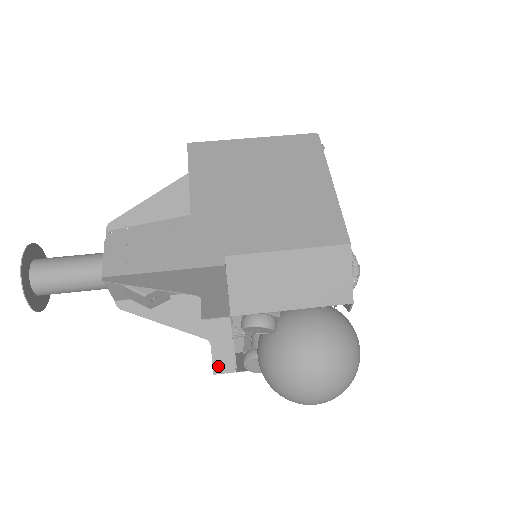
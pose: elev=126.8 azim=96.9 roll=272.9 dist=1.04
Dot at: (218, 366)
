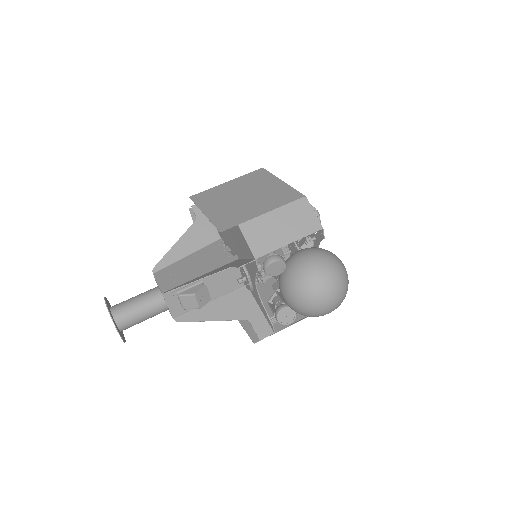
Dot at: (261, 334)
